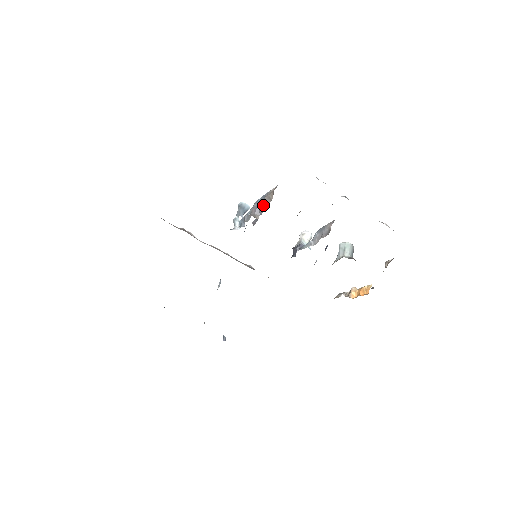
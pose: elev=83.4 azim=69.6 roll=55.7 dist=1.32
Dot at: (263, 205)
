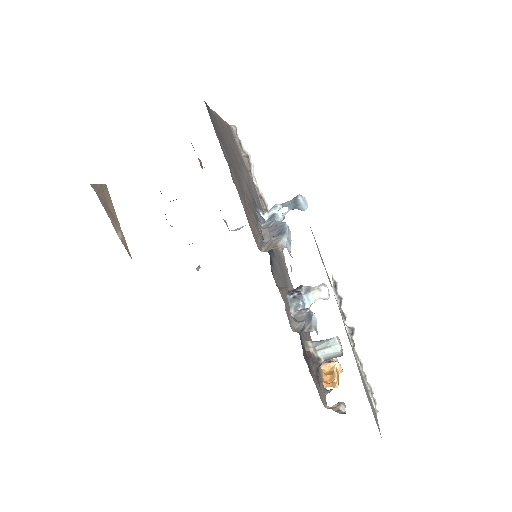
Dot at: occluded
